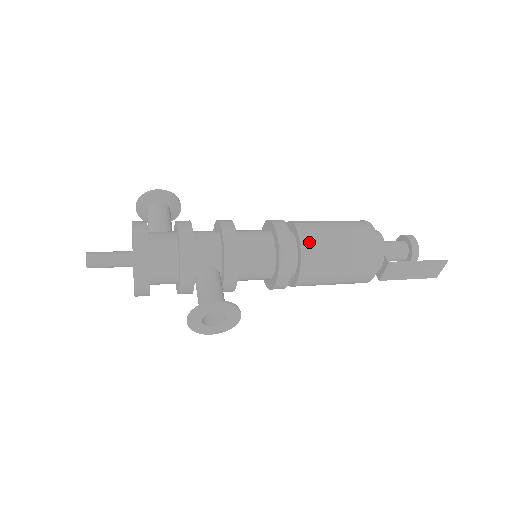
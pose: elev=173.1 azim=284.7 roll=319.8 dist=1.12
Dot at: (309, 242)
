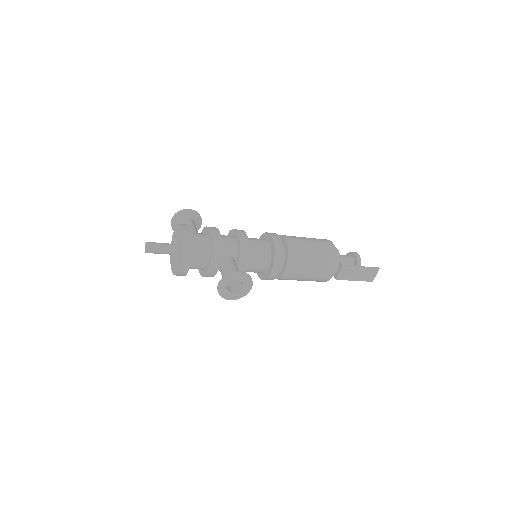
Dot at: (293, 246)
